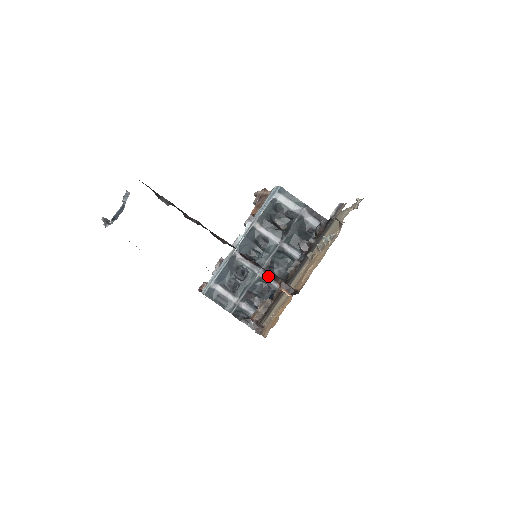
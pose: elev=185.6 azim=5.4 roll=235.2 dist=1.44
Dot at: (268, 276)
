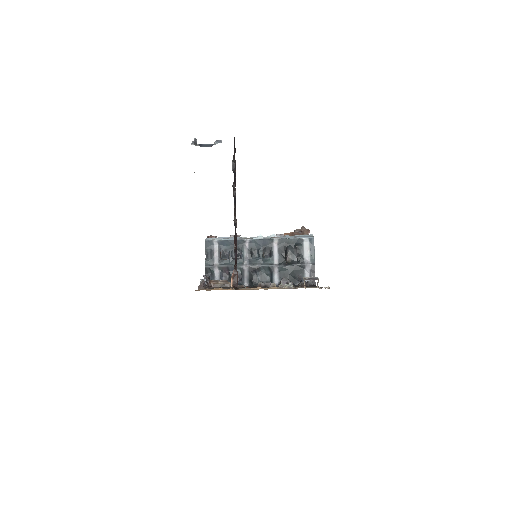
Dot at: (248, 273)
